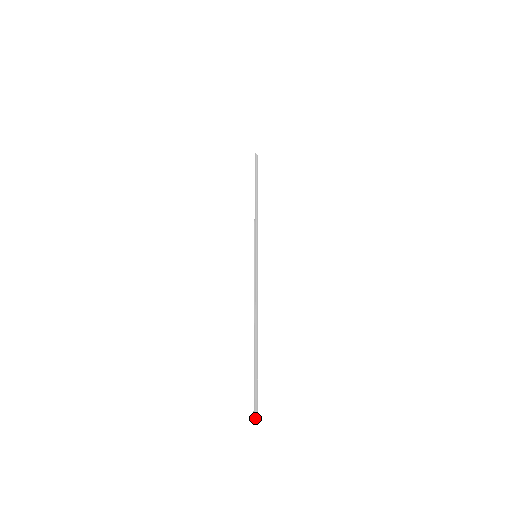
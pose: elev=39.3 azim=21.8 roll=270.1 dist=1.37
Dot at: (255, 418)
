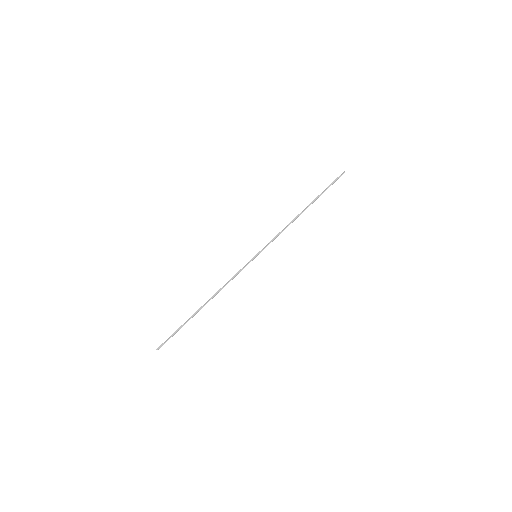
Dot at: (157, 349)
